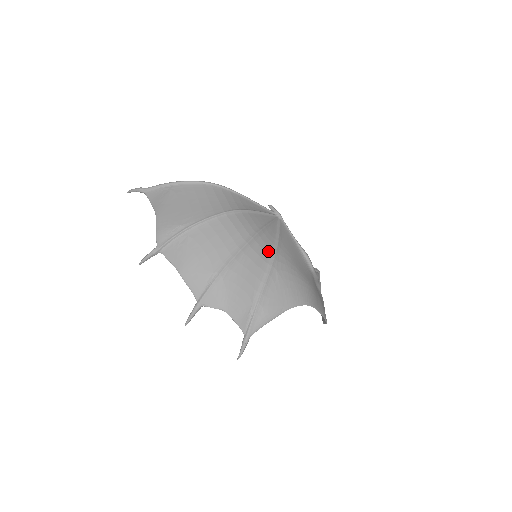
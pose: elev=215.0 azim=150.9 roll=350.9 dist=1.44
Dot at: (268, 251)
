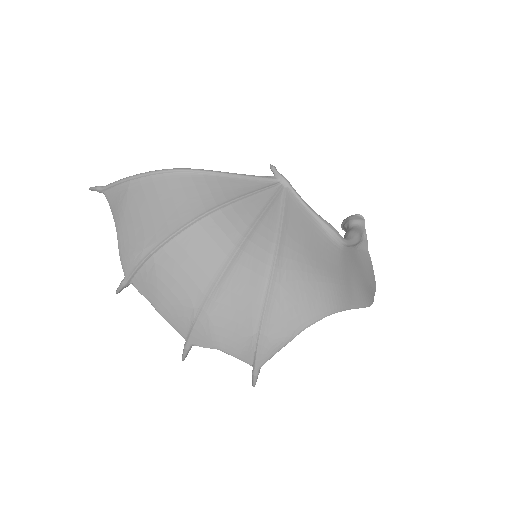
Dot at: (265, 258)
